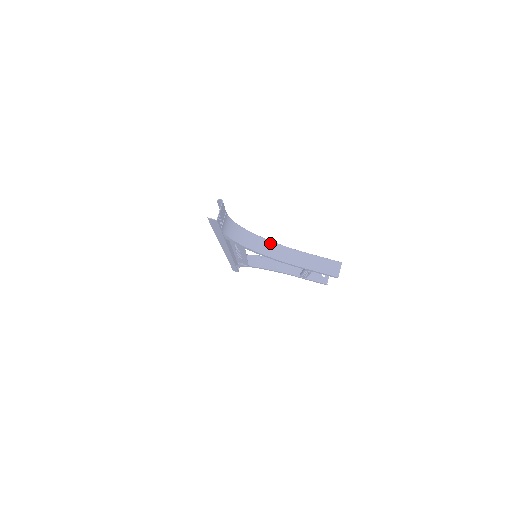
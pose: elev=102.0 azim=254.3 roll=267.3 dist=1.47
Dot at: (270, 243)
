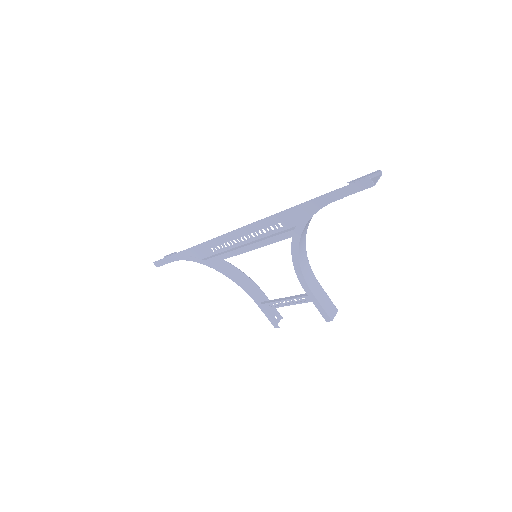
Dot at: (305, 250)
